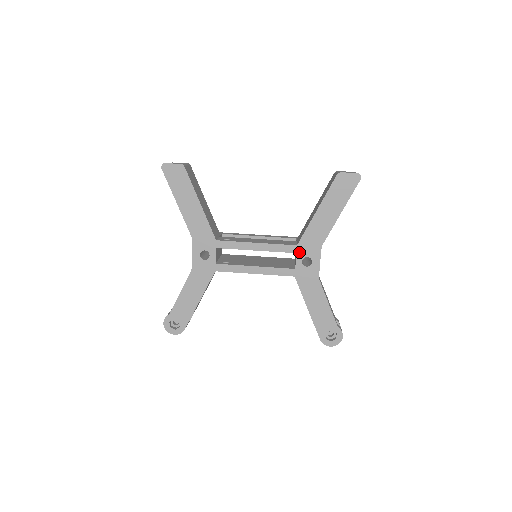
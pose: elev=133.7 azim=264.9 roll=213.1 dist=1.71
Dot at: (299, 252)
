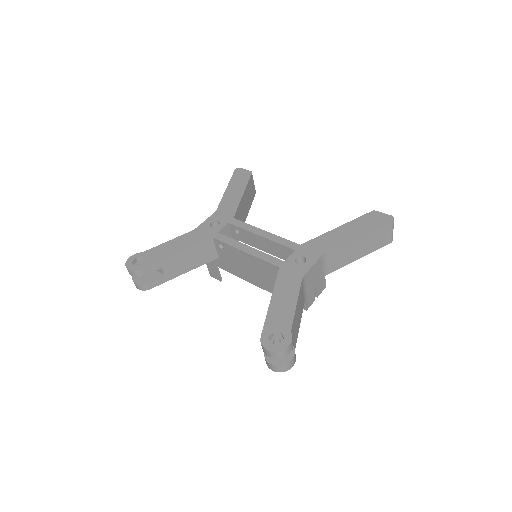
Dot at: (298, 250)
